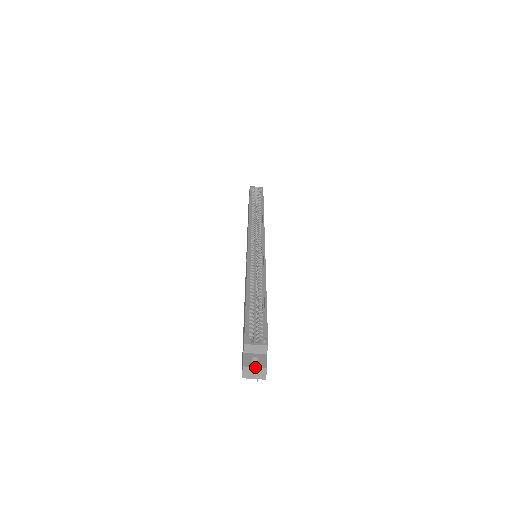
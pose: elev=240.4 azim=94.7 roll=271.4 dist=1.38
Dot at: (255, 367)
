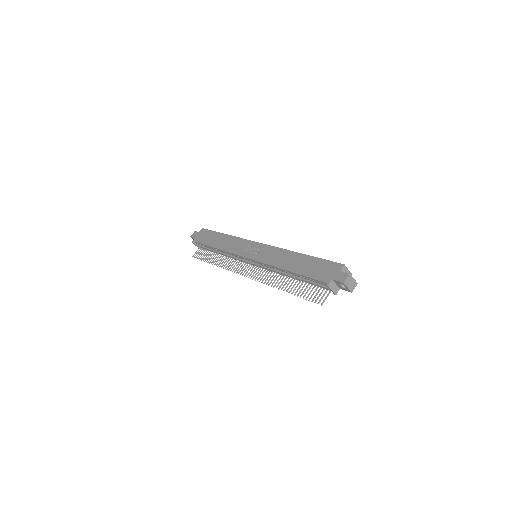
Dot at: (354, 279)
